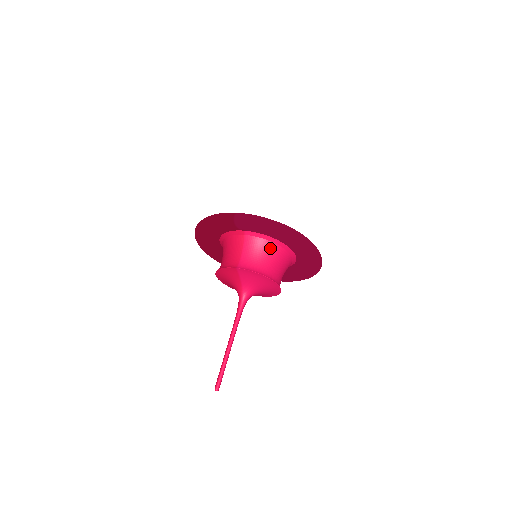
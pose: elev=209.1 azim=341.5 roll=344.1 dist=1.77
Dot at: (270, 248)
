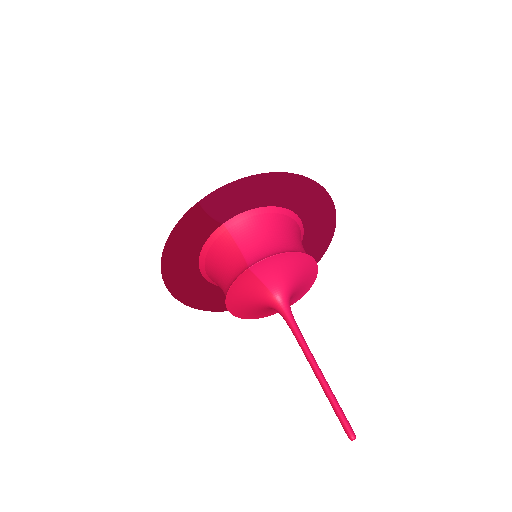
Dot at: (268, 222)
